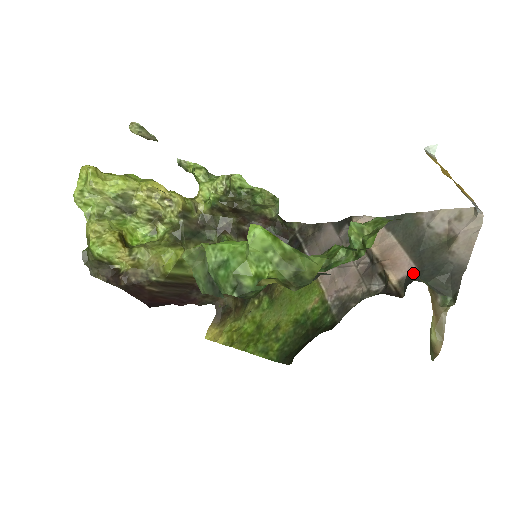
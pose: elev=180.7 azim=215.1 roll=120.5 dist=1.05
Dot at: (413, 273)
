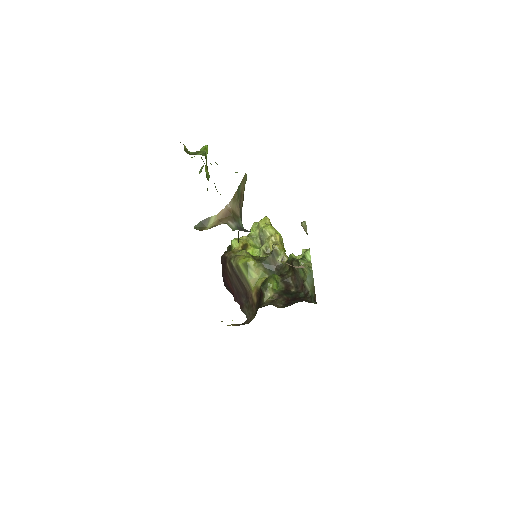
Dot at: occluded
